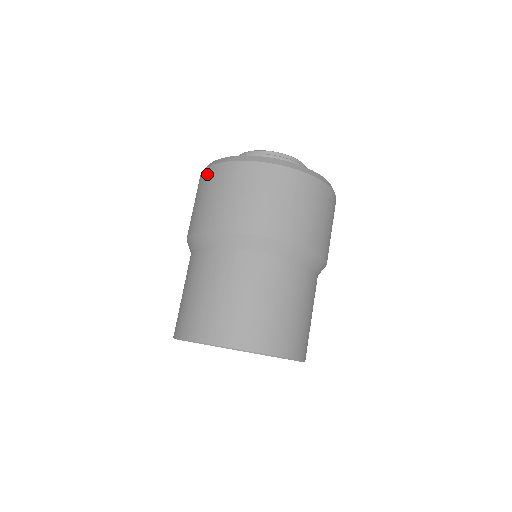
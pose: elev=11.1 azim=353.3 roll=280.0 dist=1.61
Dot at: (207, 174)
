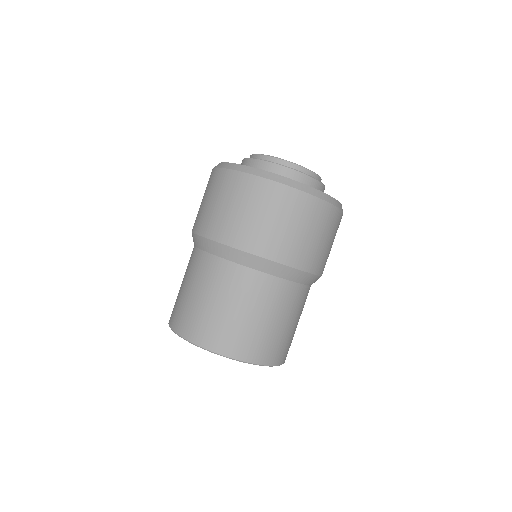
Dot at: (222, 177)
